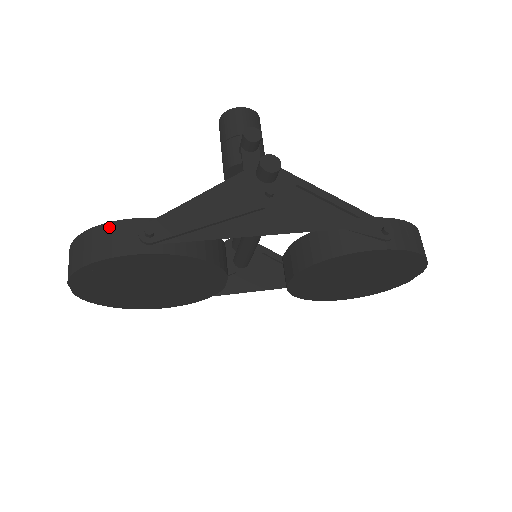
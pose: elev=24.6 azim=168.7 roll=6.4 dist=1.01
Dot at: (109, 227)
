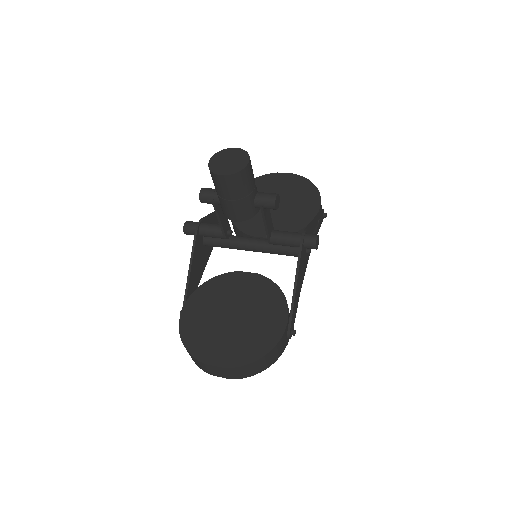
Dot at: (275, 349)
